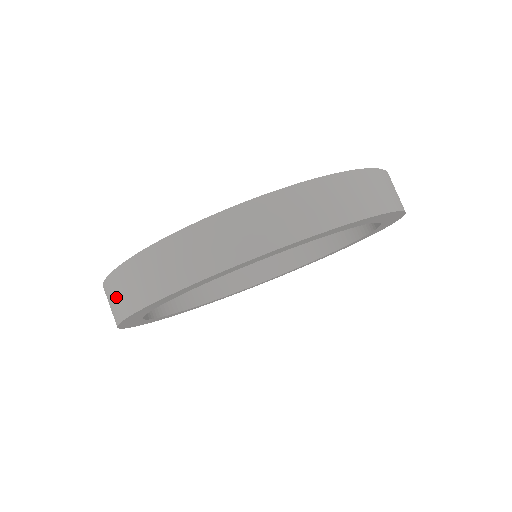
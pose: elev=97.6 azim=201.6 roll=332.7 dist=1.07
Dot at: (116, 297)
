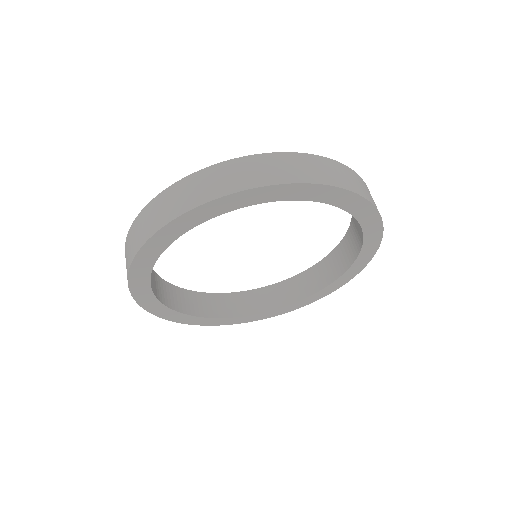
Dot at: occluded
